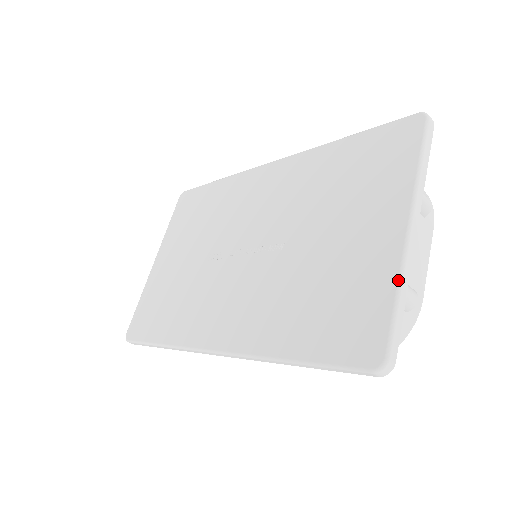
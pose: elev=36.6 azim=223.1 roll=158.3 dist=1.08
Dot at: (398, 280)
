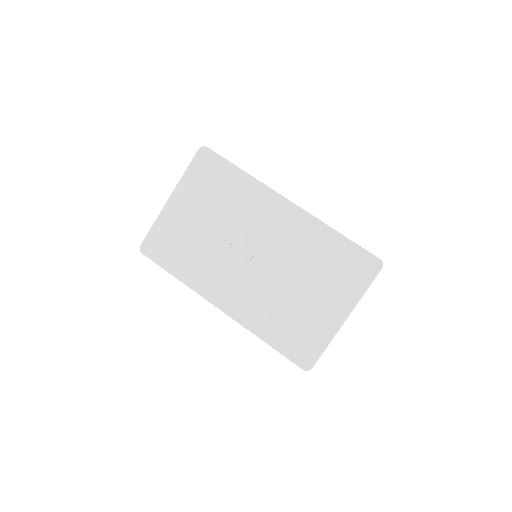
Dot at: (330, 341)
